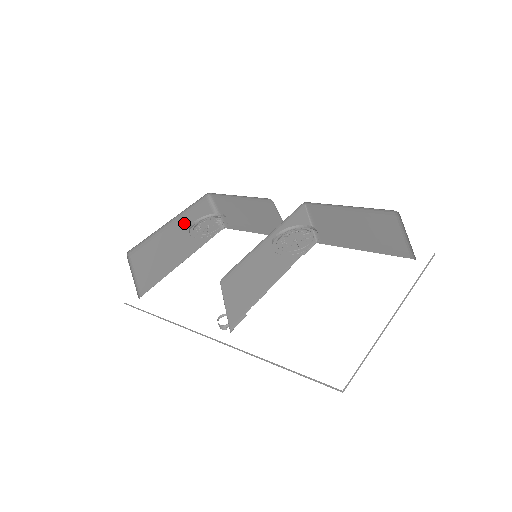
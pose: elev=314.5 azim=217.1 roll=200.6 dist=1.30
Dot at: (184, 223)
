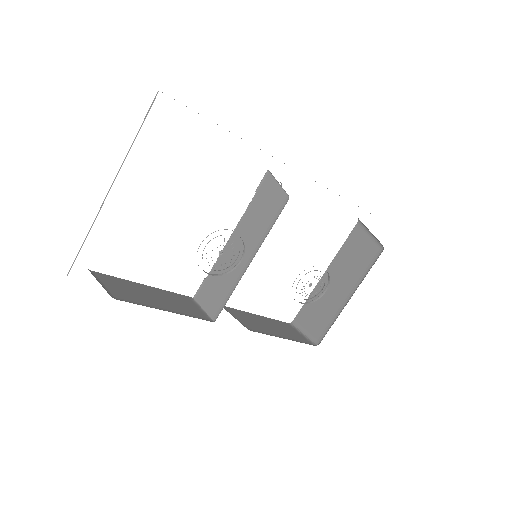
Dot at: occluded
